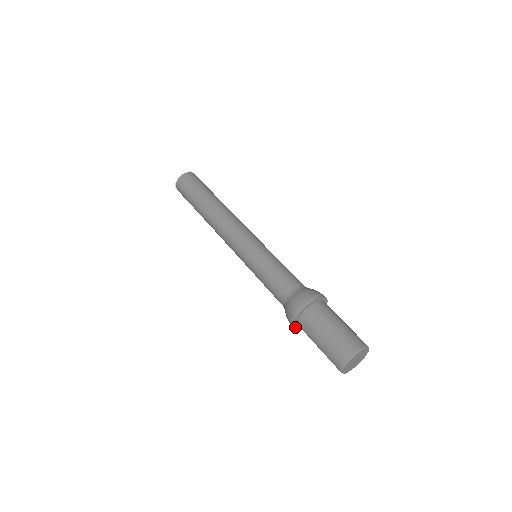
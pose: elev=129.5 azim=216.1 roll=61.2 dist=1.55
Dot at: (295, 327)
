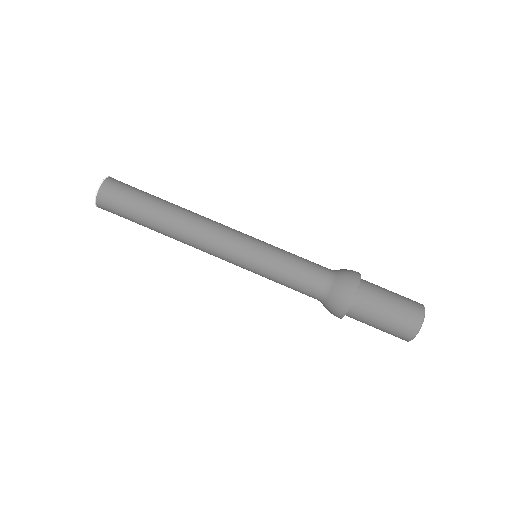
Dot at: occluded
